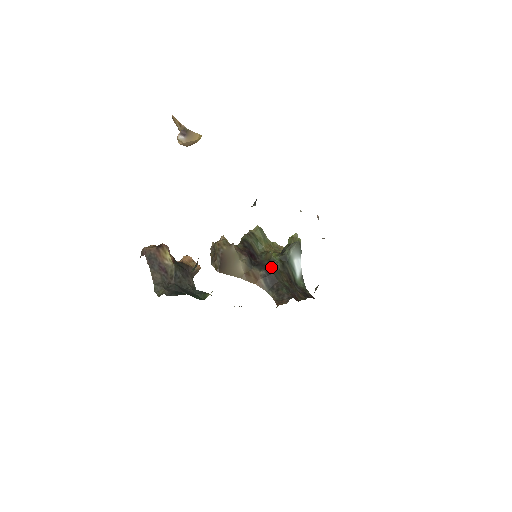
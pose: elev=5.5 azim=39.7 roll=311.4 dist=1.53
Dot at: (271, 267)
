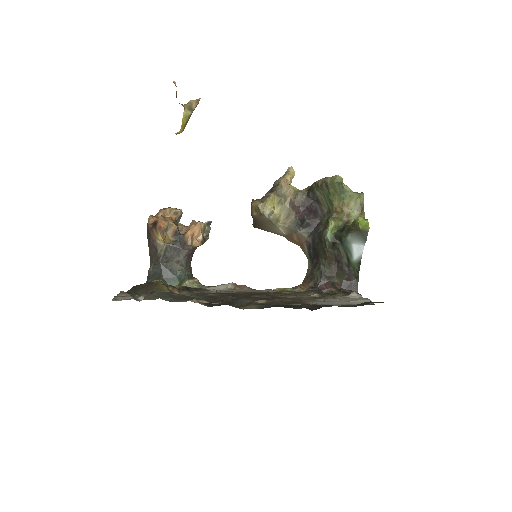
Dot at: (319, 240)
